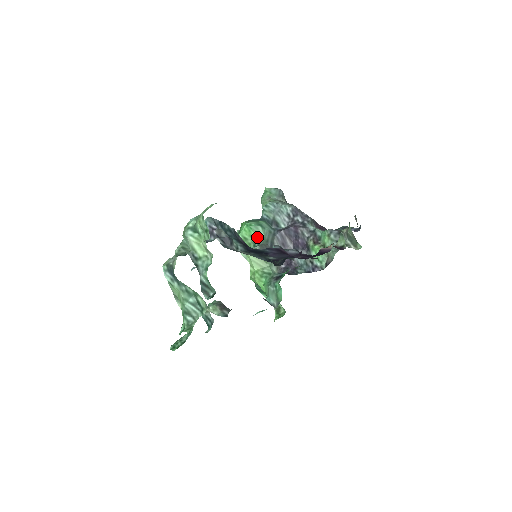
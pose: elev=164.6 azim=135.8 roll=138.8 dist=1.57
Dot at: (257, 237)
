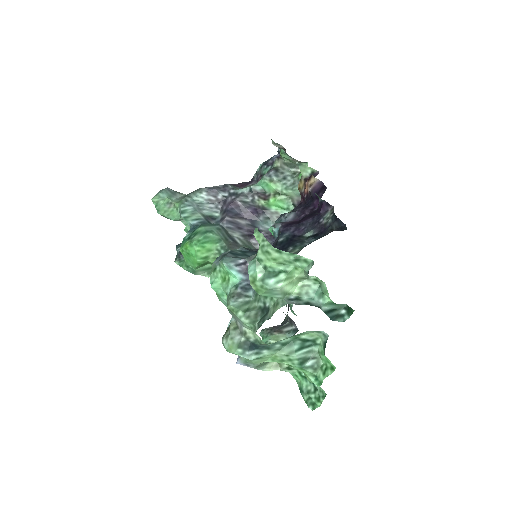
Dot at: (216, 245)
